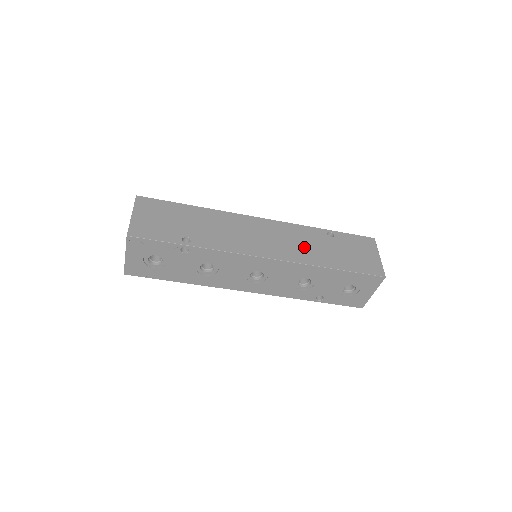
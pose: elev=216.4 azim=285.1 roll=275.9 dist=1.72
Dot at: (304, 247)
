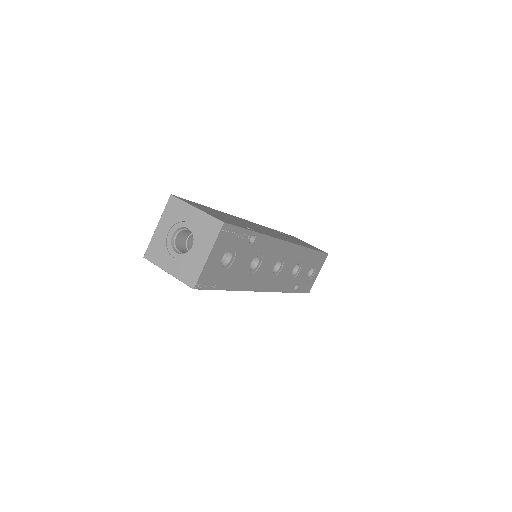
Dot at: occluded
